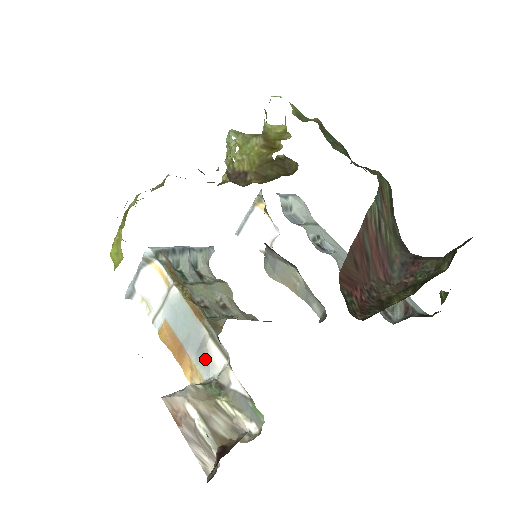
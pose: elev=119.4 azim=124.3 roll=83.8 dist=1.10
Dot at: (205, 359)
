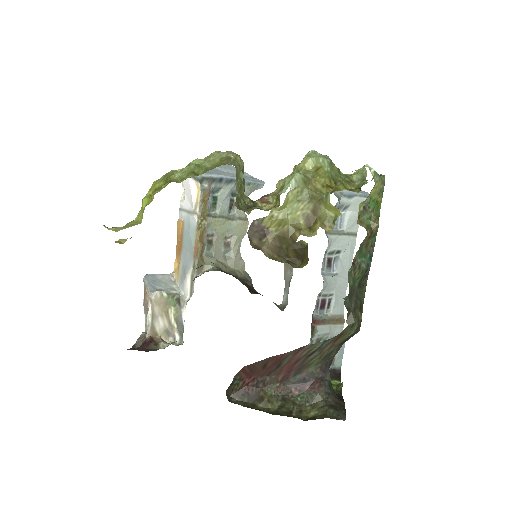
Dot at: (183, 278)
